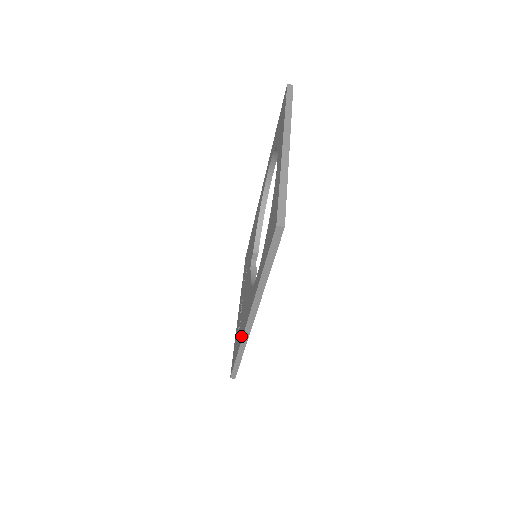
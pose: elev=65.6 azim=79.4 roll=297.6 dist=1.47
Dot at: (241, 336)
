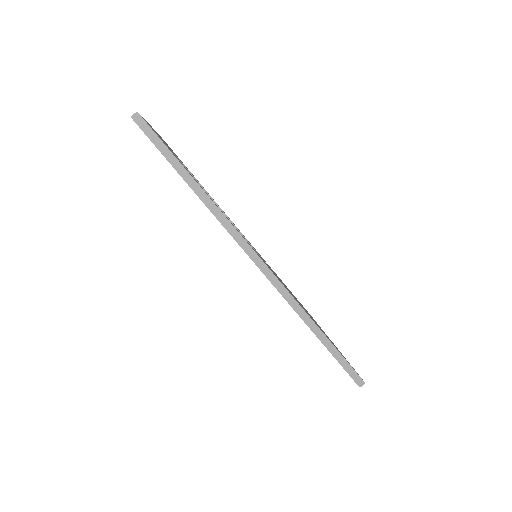
Dot at: occluded
